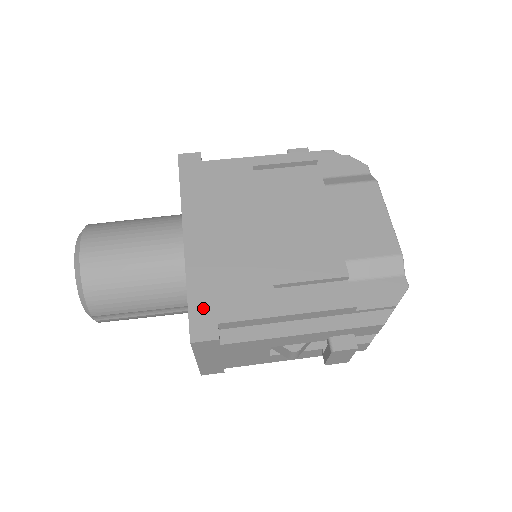
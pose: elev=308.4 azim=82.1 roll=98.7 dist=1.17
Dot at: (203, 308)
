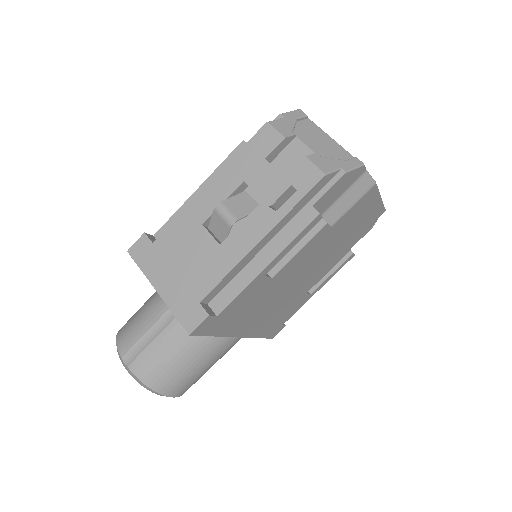
Dot at: (272, 331)
